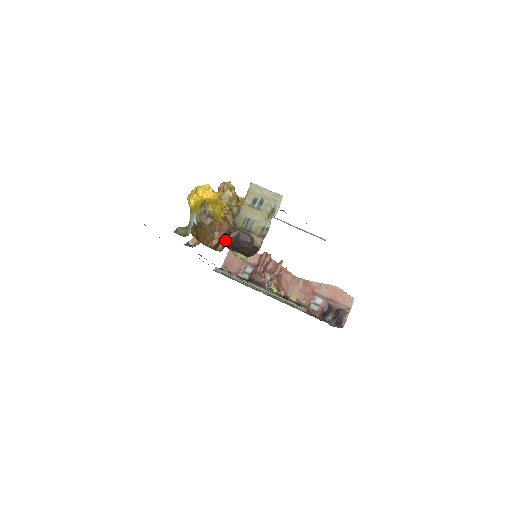
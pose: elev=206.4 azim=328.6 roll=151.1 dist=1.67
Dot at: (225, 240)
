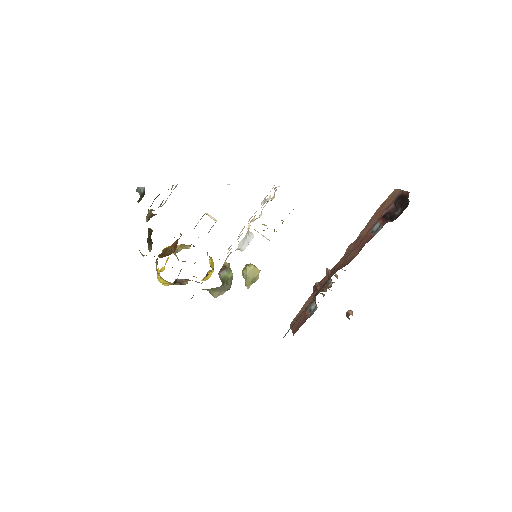
Dot at: occluded
